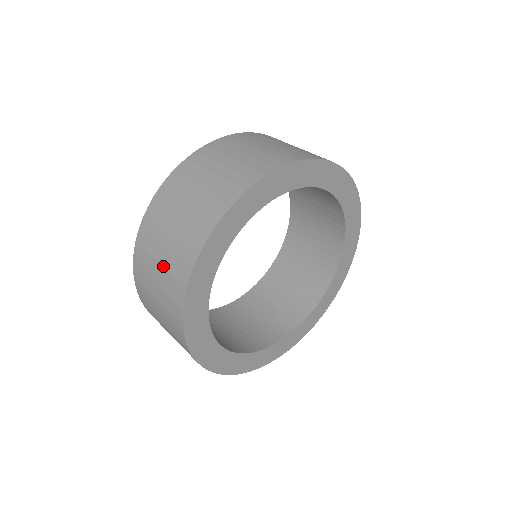
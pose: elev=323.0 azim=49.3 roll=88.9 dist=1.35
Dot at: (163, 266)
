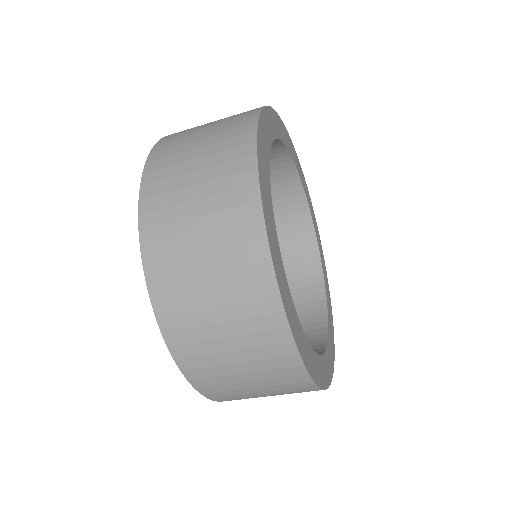
Dot at: (205, 197)
